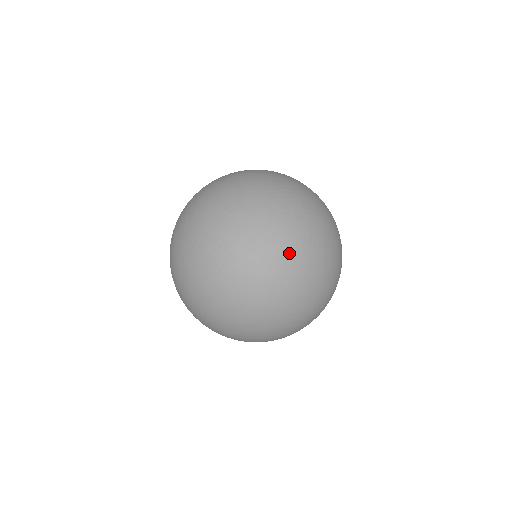
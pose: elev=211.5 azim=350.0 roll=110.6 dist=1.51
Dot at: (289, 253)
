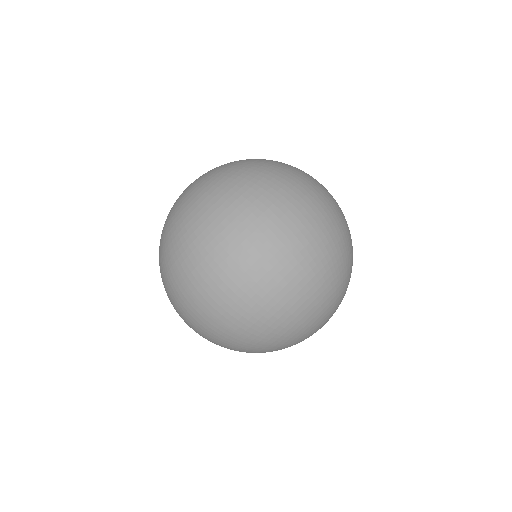
Dot at: (352, 248)
